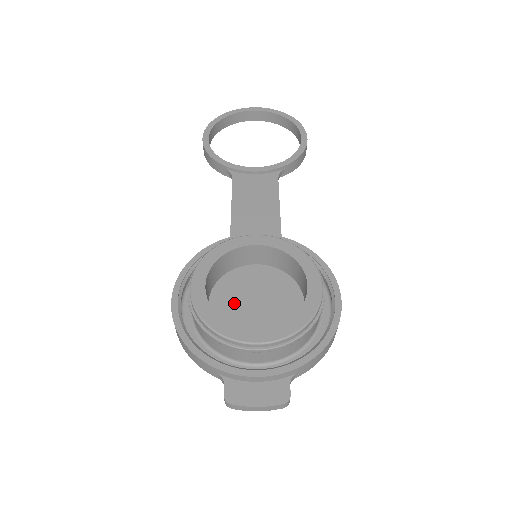
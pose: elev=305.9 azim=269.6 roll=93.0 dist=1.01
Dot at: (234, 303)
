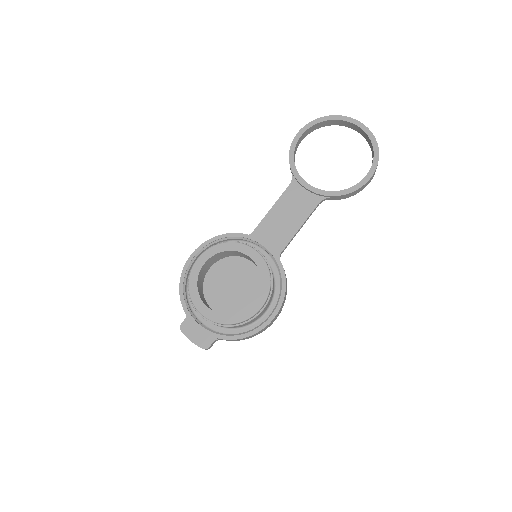
Dot at: (222, 278)
